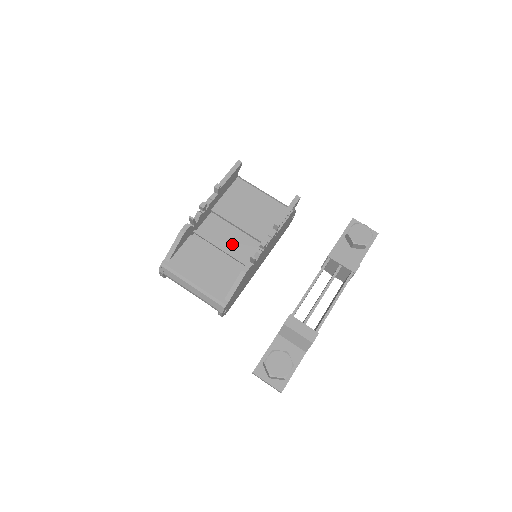
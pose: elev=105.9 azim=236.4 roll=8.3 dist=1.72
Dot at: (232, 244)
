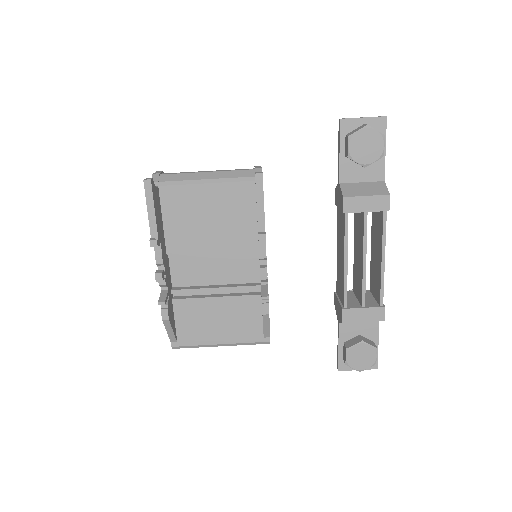
Dot at: (222, 272)
